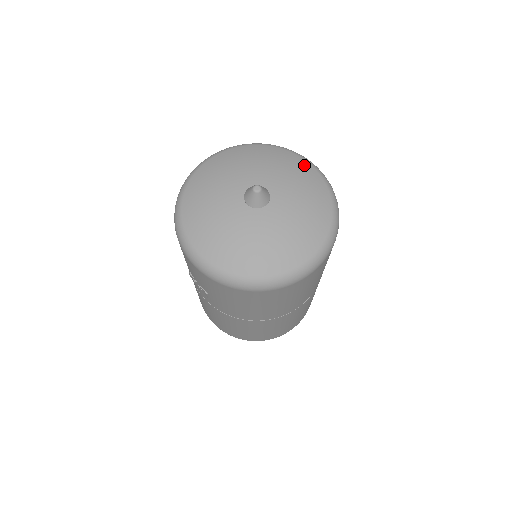
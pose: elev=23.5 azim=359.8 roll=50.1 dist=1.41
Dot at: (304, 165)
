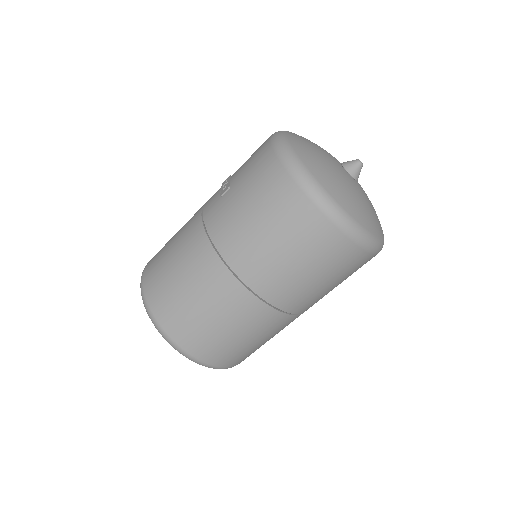
Dot at: occluded
